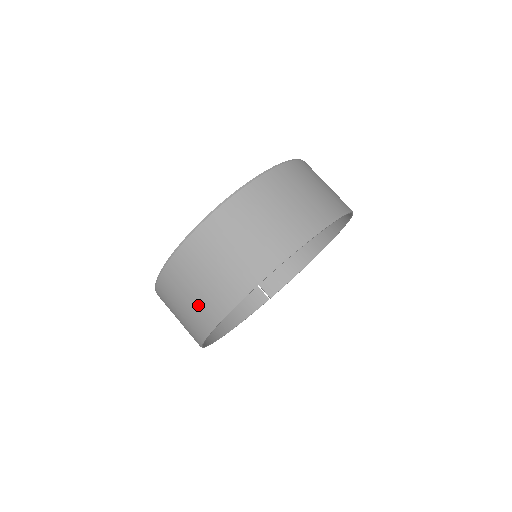
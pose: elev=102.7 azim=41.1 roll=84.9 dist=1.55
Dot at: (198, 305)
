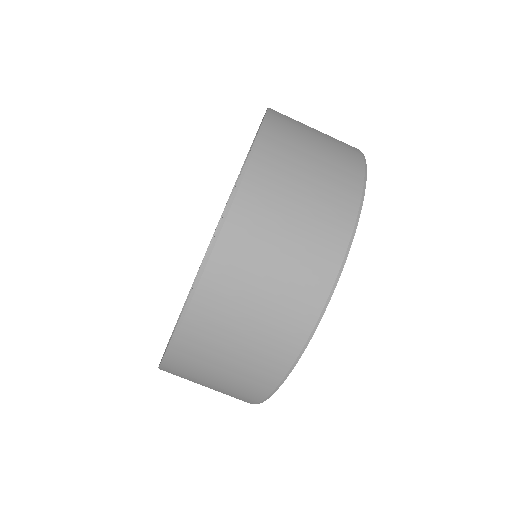
Dot at: occluded
